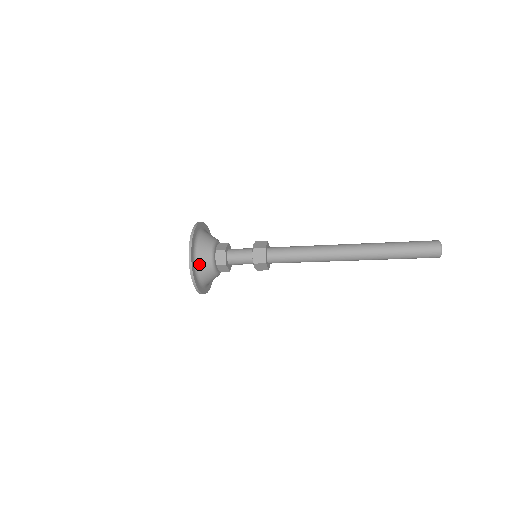
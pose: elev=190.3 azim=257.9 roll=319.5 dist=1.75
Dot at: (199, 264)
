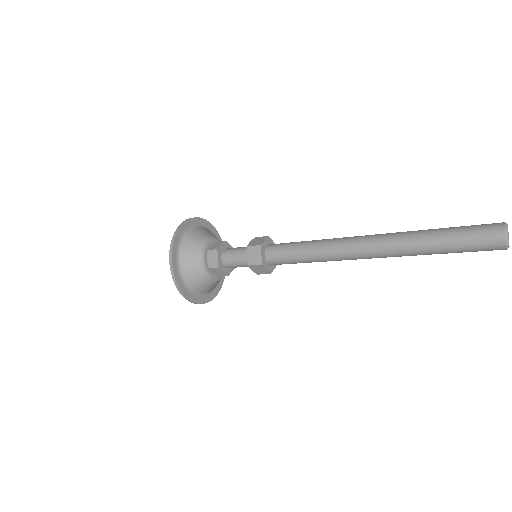
Dot at: (185, 267)
